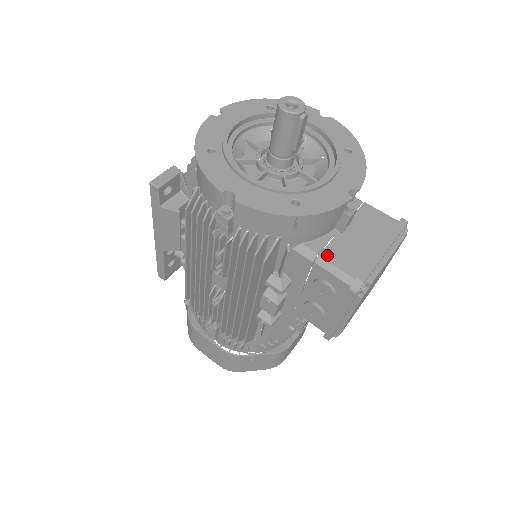
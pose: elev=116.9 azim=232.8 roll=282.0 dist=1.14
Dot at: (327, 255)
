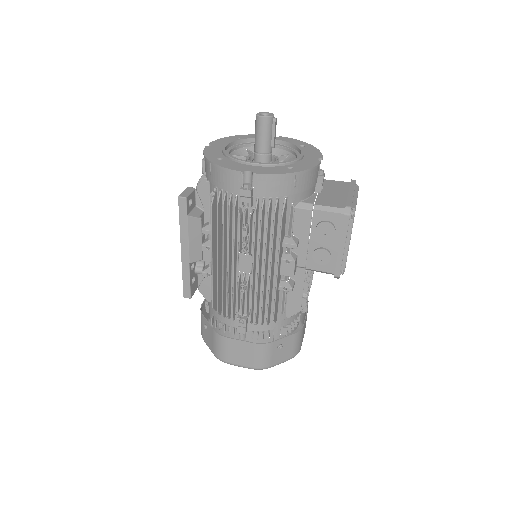
Dot at: (319, 203)
